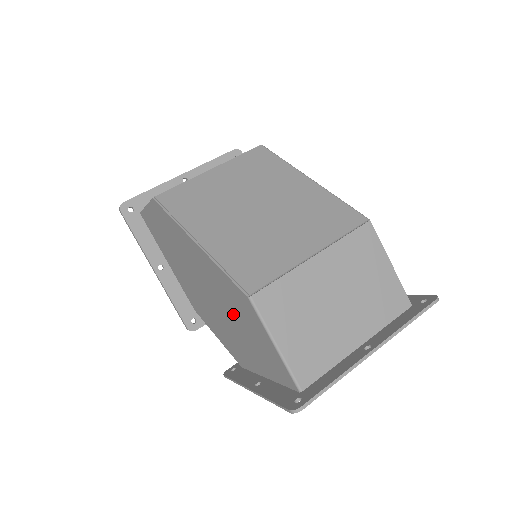
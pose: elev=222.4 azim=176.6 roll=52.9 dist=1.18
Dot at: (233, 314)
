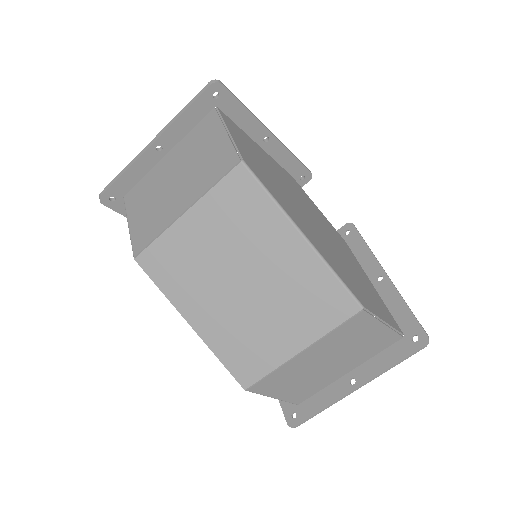
Dot at: occluded
